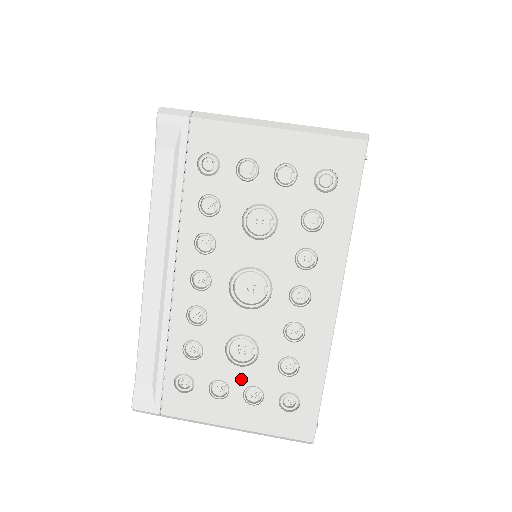
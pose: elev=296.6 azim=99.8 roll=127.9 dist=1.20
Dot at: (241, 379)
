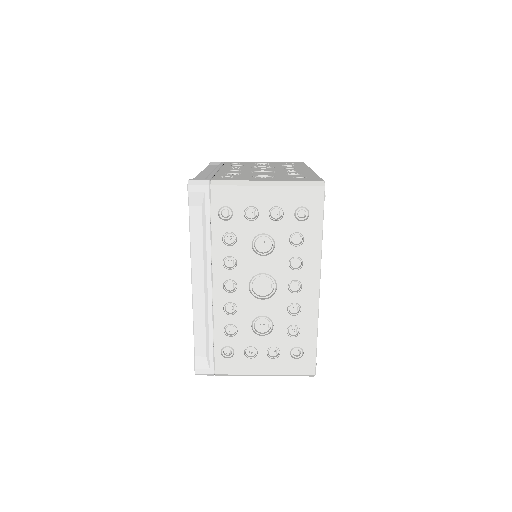
Dot at: (264, 344)
